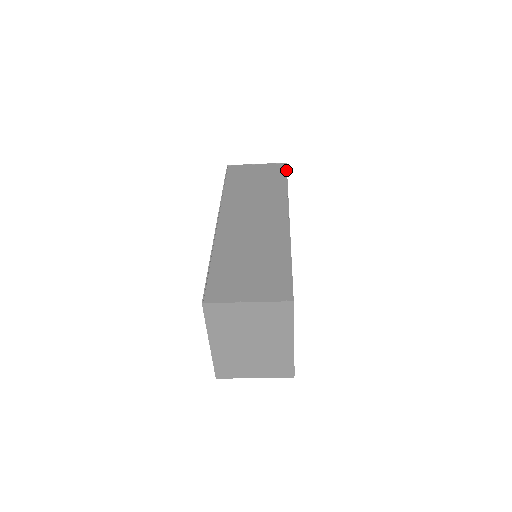
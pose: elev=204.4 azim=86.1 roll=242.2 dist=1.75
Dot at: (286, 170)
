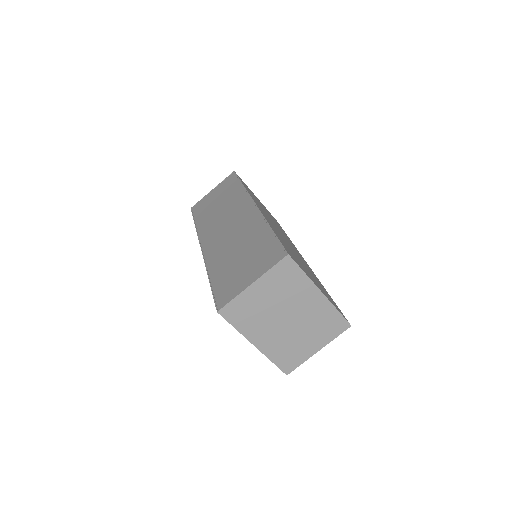
Dot at: (236, 176)
